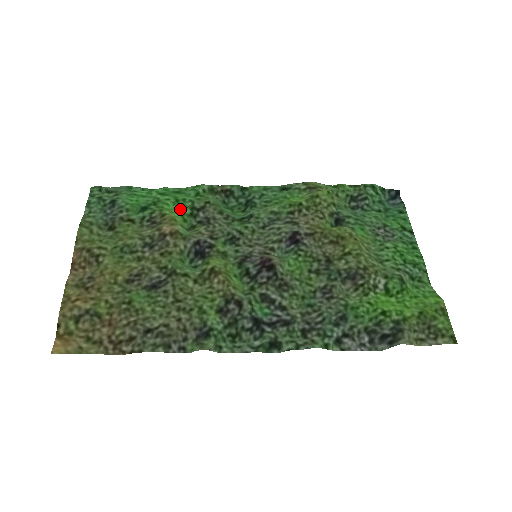
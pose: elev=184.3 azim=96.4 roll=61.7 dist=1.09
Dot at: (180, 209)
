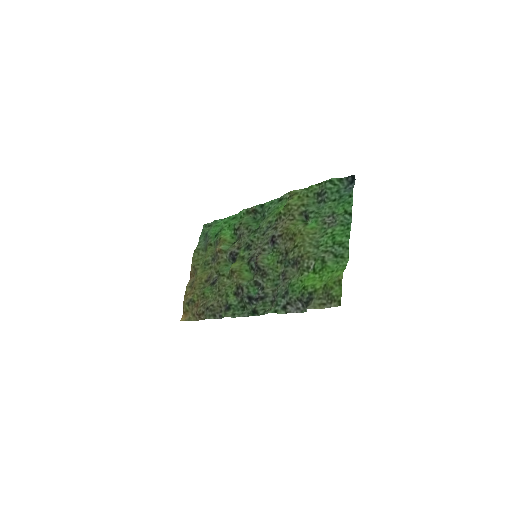
Dot at: (230, 231)
